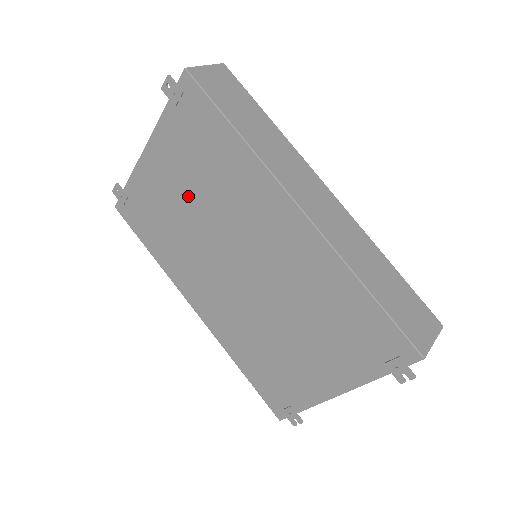
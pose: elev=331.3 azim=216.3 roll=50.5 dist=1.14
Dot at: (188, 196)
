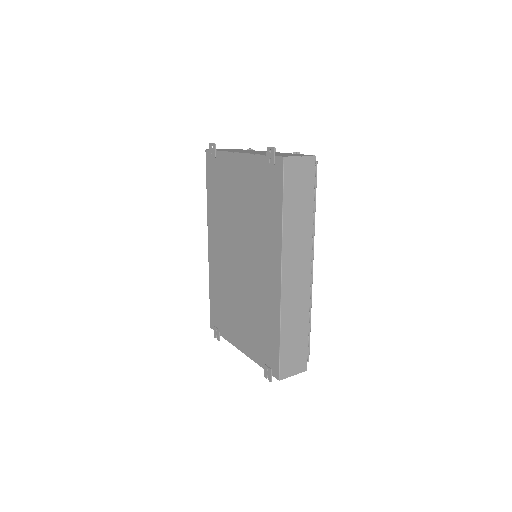
Dot at: (242, 202)
